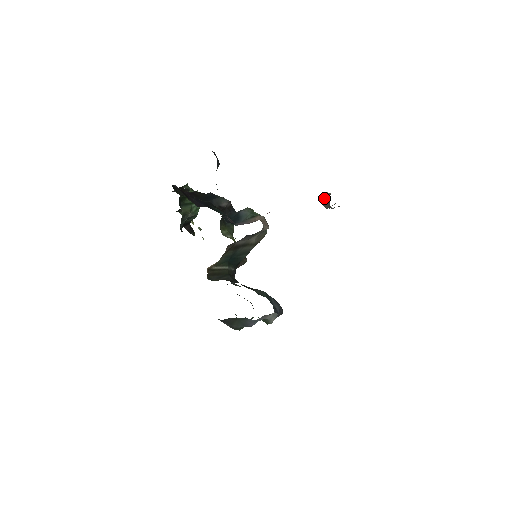
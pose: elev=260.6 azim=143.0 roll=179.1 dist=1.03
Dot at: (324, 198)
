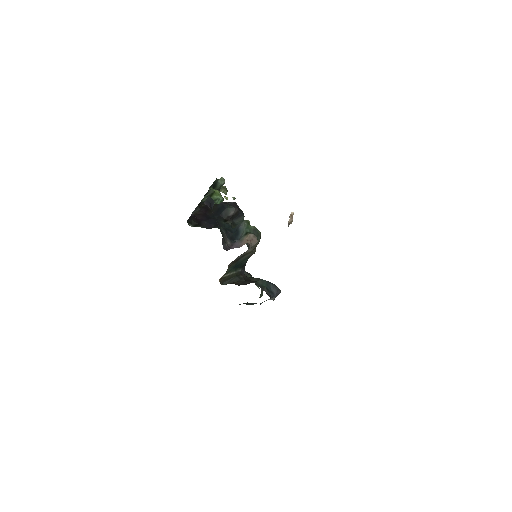
Dot at: (288, 224)
